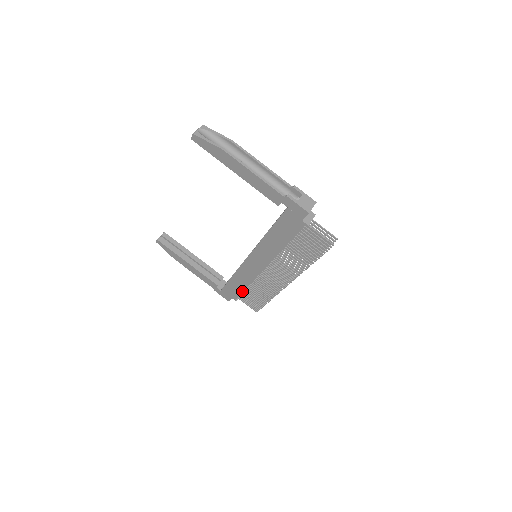
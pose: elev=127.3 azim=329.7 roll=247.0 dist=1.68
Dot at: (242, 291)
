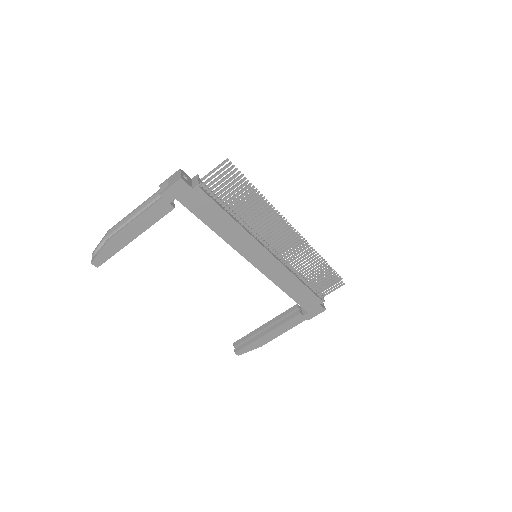
Dot at: (307, 289)
